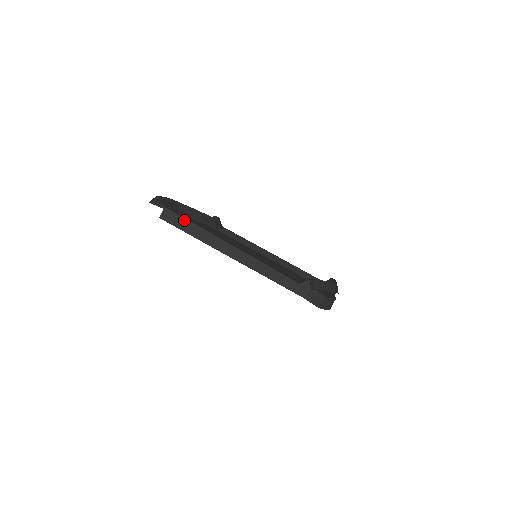
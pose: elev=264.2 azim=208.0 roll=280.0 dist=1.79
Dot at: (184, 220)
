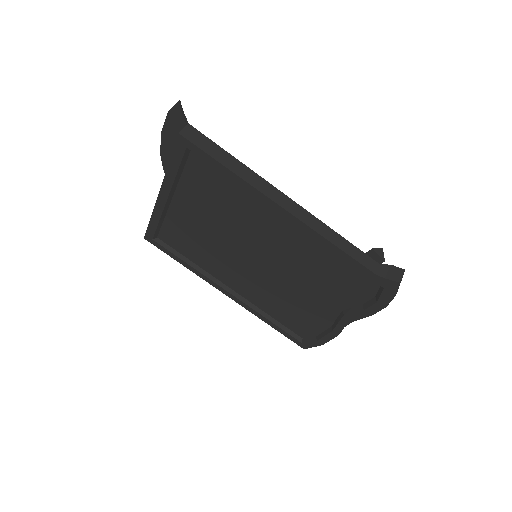
Dot at: (216, 146)
